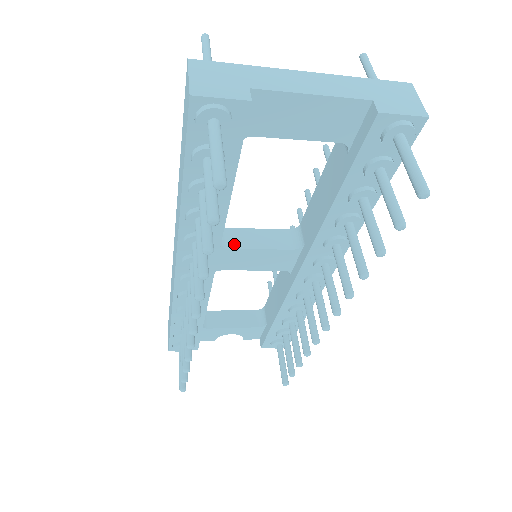
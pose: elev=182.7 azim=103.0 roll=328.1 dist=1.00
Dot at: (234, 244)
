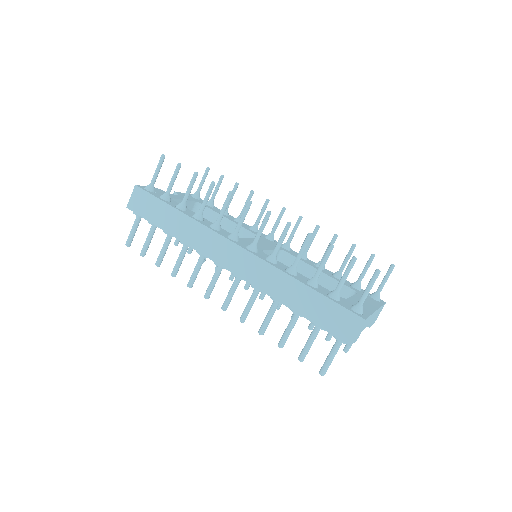
Dot at: occluded
